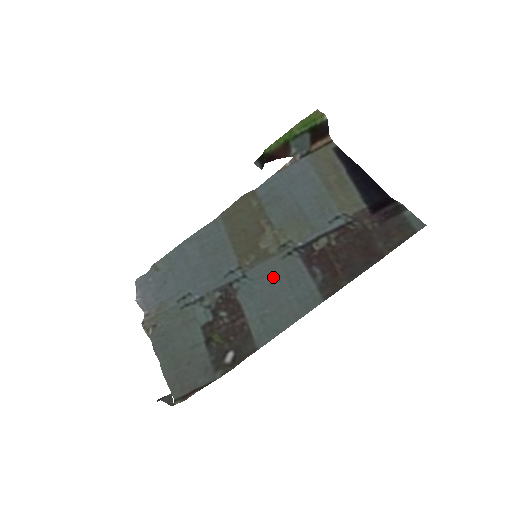
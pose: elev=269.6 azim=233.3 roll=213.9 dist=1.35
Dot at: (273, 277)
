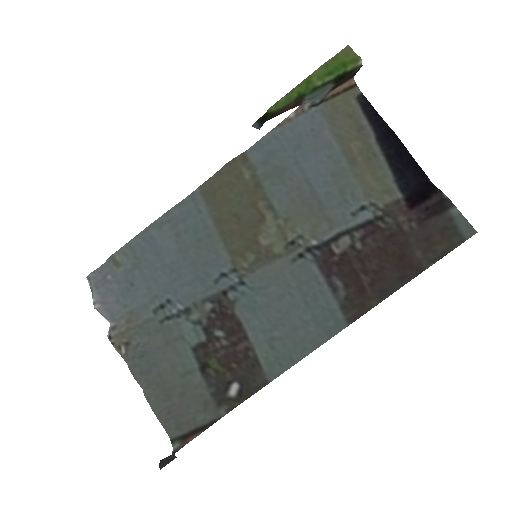
Dot at: (281, 288)
